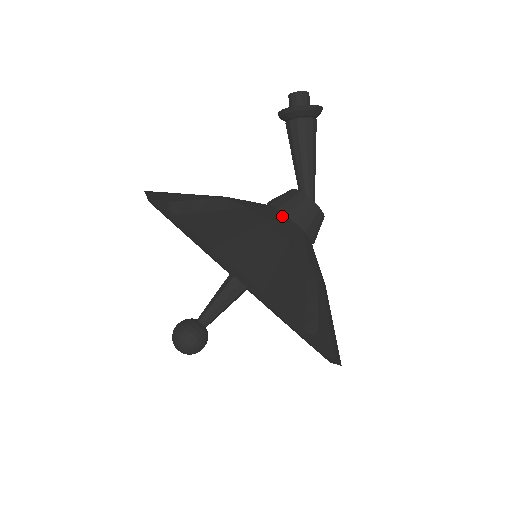
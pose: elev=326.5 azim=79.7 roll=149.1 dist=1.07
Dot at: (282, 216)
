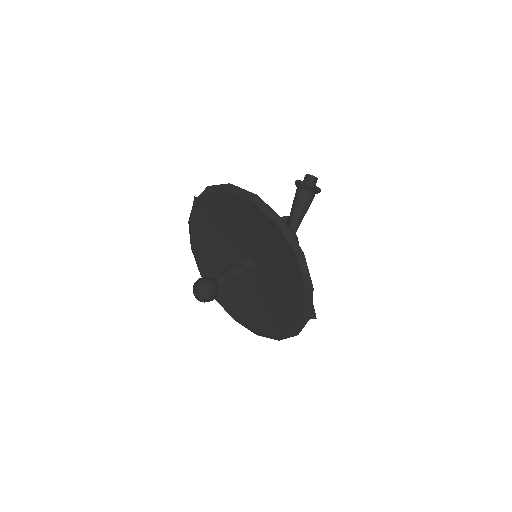
Dot at: occluded
